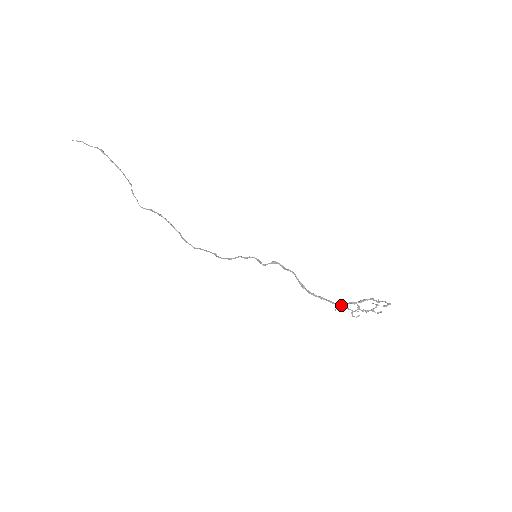
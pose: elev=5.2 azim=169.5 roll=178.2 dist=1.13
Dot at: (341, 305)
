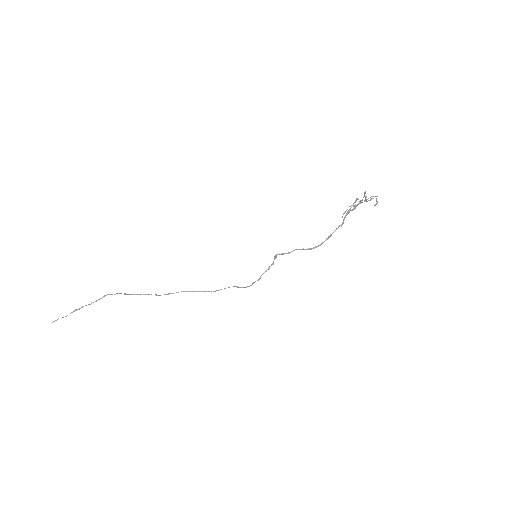
Dot at: (343, 223)
